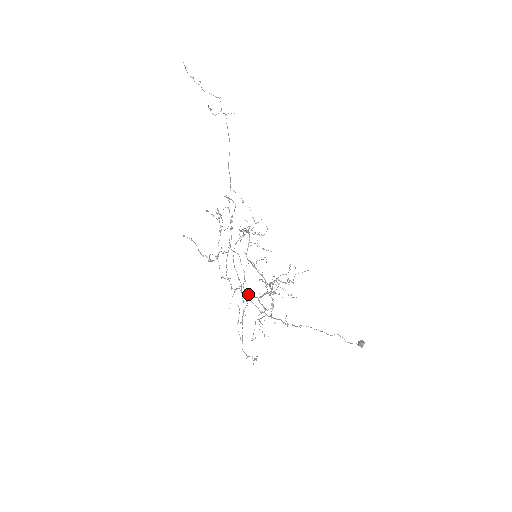
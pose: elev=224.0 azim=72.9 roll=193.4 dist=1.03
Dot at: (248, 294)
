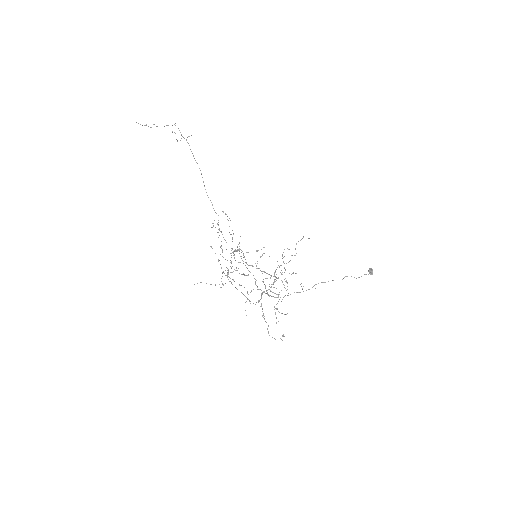
Dot at: (261, 290)
